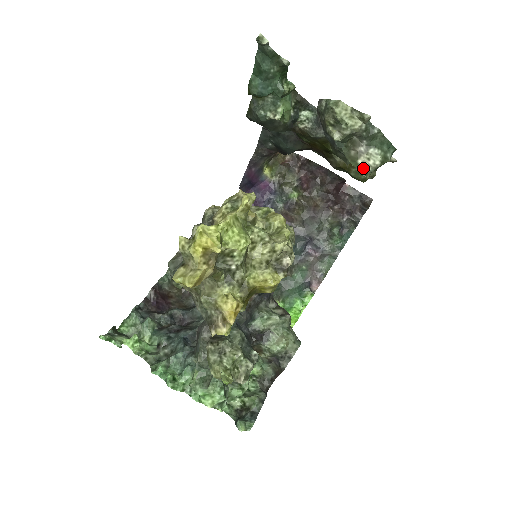
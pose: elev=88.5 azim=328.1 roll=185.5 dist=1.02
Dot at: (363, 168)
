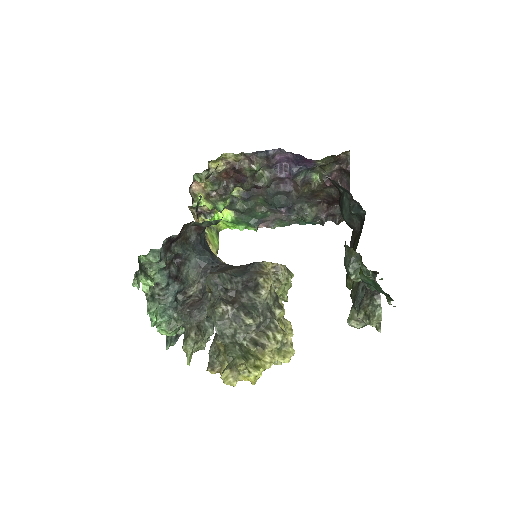
Dot at: (350, 324)
